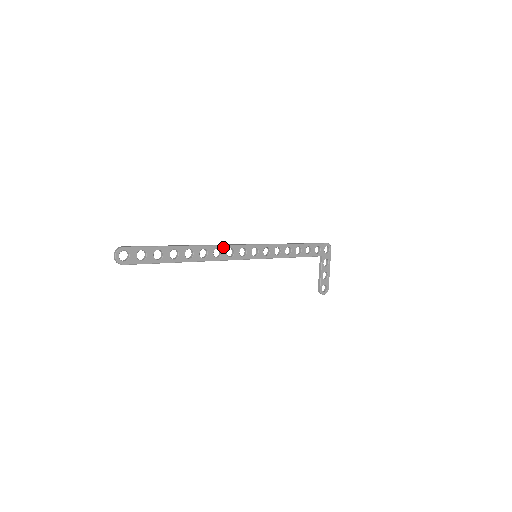
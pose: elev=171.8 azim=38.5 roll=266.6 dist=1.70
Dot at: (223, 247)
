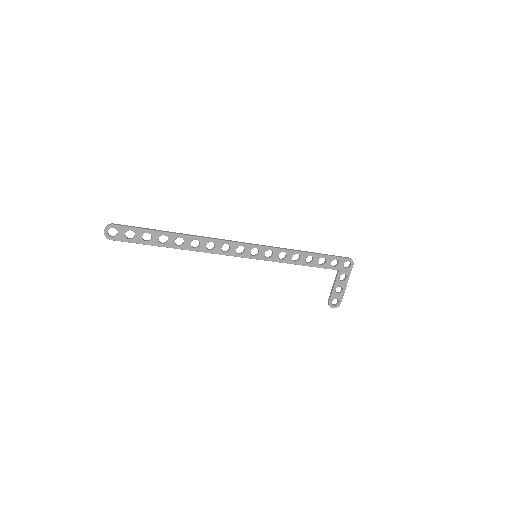
Dot at: (218, 242)
